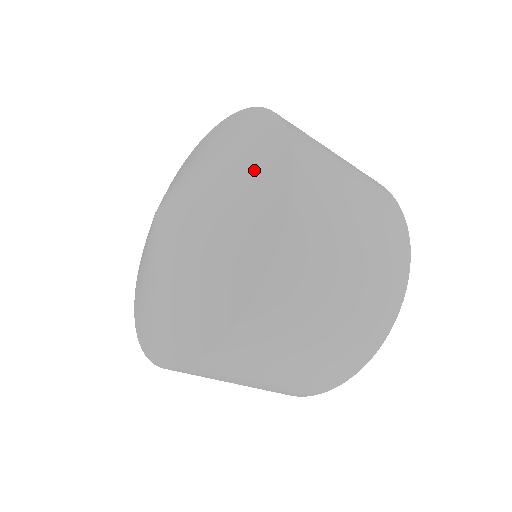
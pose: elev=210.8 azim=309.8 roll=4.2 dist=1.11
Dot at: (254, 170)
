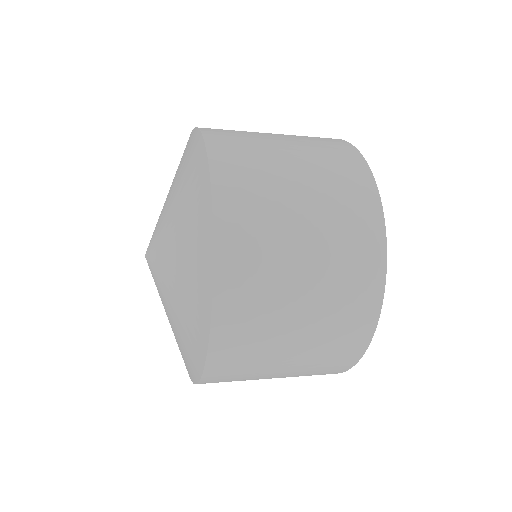
Dot at: (189, 322)
